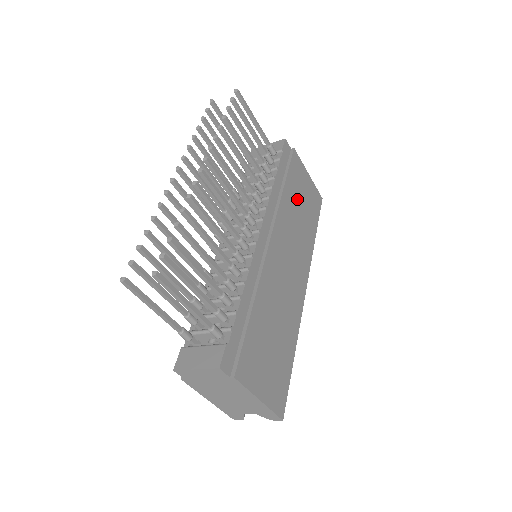
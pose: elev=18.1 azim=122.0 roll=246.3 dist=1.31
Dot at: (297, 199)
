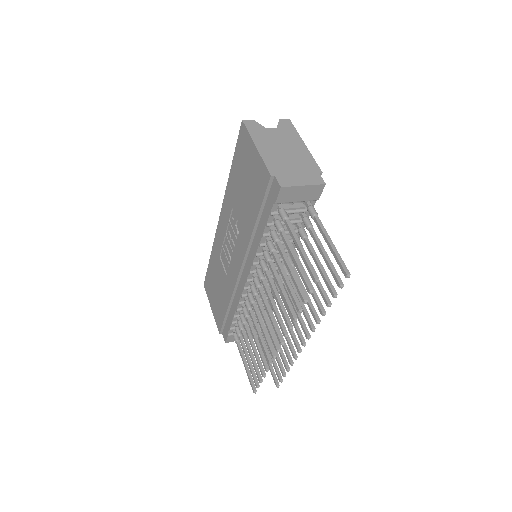
Dot at: occluded
